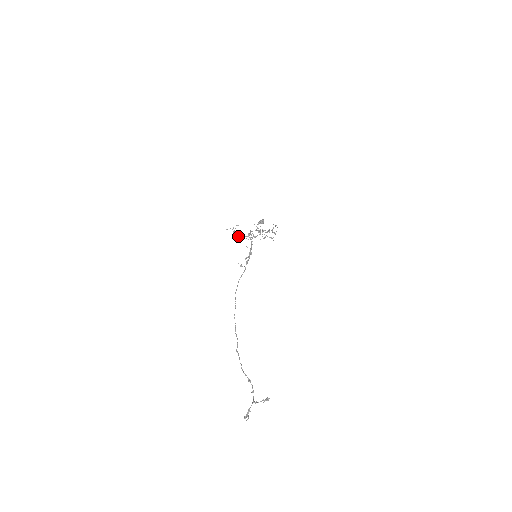
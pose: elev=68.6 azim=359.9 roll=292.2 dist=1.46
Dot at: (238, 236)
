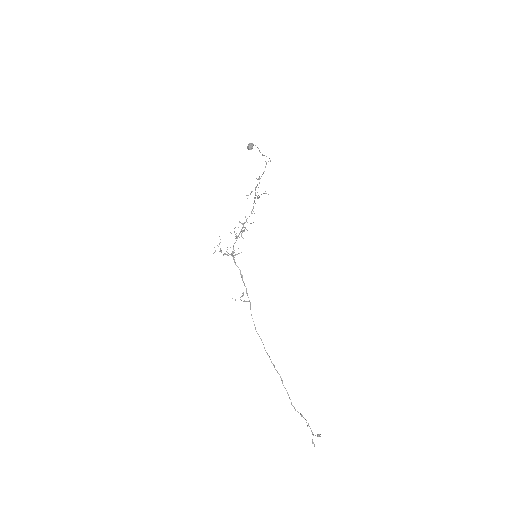
Dot at: occluded
